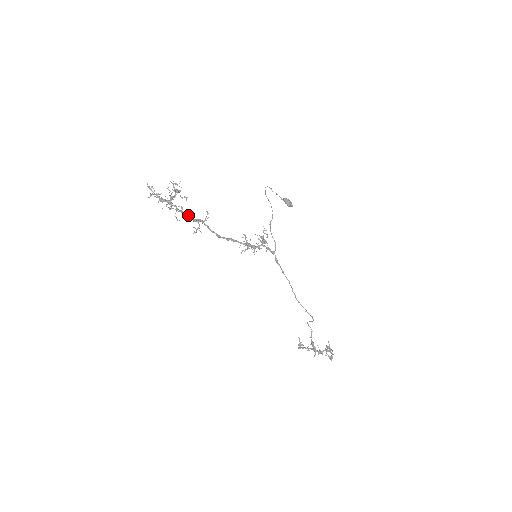
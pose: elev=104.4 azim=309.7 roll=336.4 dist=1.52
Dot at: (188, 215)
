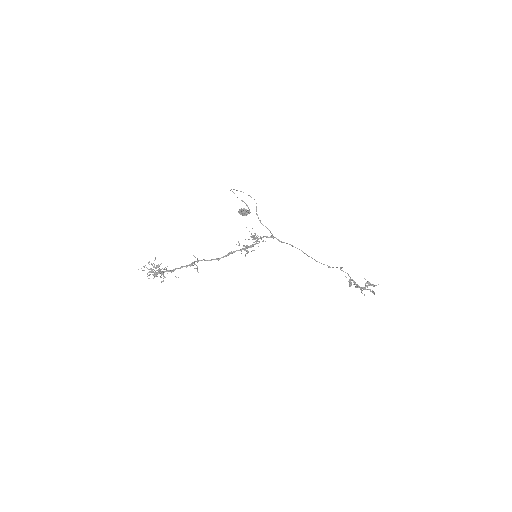
Dot at: (183, 266)
